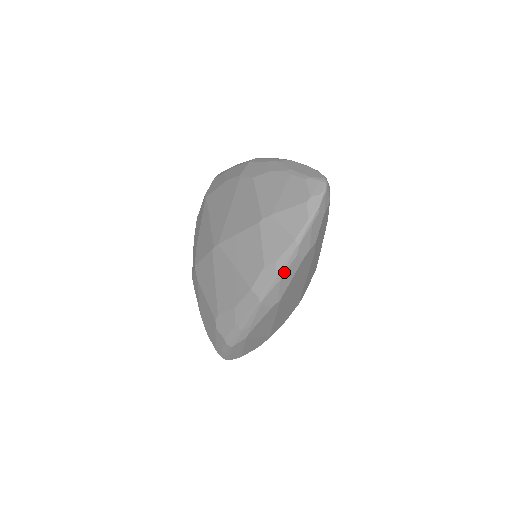
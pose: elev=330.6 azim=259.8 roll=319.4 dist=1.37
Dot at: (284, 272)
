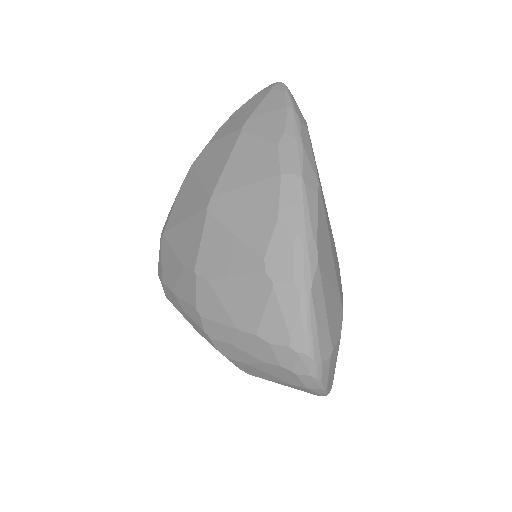
Dot at: (300, 137)
